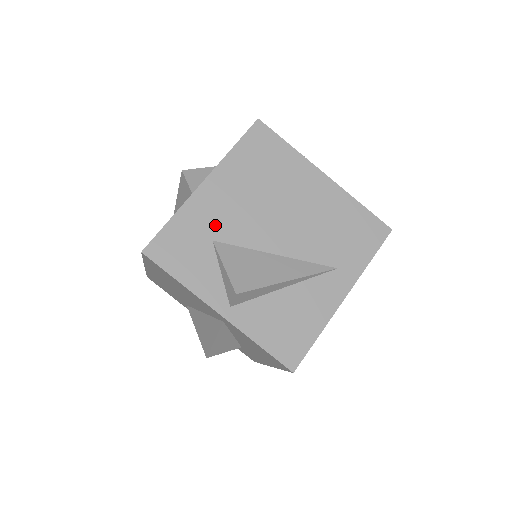
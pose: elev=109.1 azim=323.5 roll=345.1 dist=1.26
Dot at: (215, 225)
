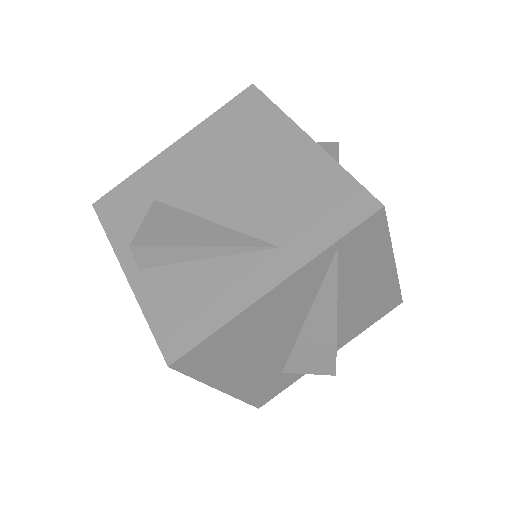
Dot at: (164, 185)
